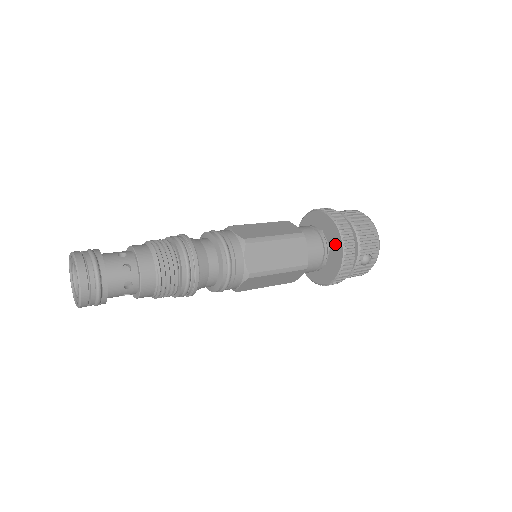
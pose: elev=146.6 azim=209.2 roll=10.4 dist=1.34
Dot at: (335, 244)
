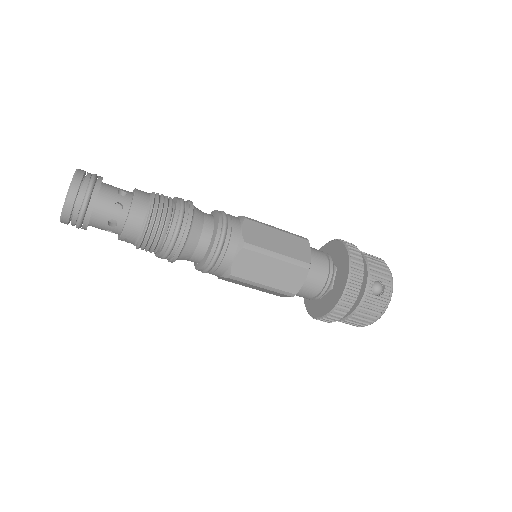
Dot at: (342, 260)
